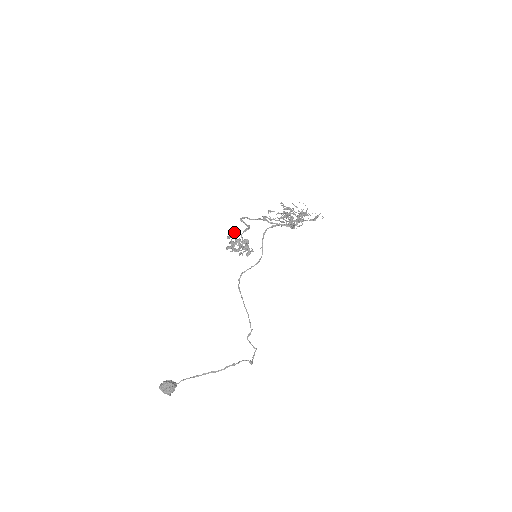
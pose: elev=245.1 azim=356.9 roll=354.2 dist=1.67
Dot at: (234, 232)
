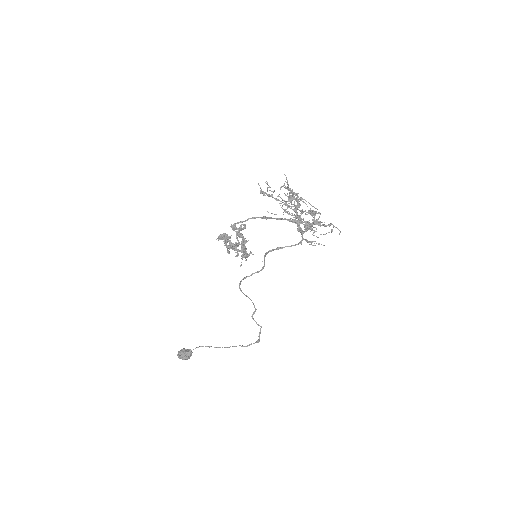
Dot at: (228, 246)
